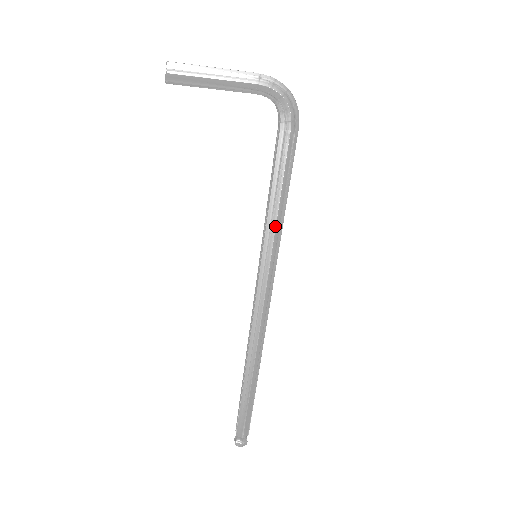
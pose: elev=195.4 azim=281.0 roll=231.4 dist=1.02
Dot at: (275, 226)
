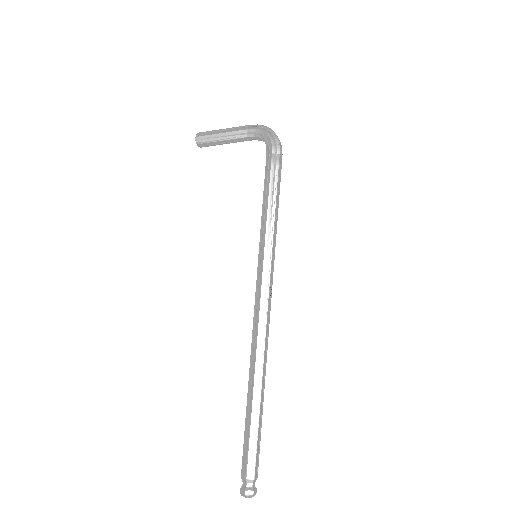
Dot at: (266, 223)
